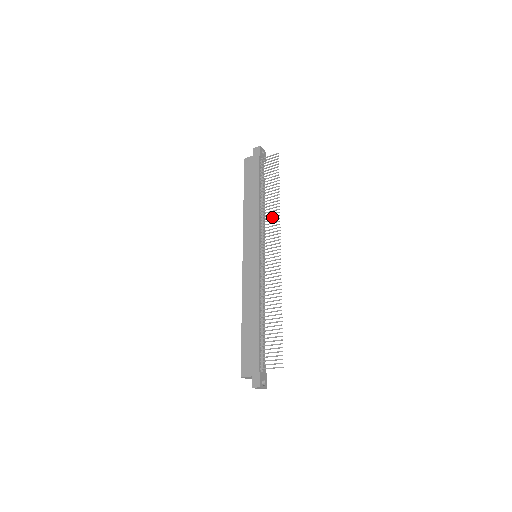
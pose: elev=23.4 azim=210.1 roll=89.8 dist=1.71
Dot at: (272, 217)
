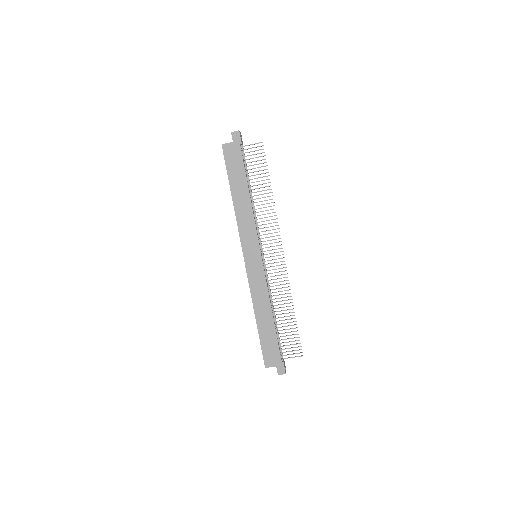
Dot at: occluded
